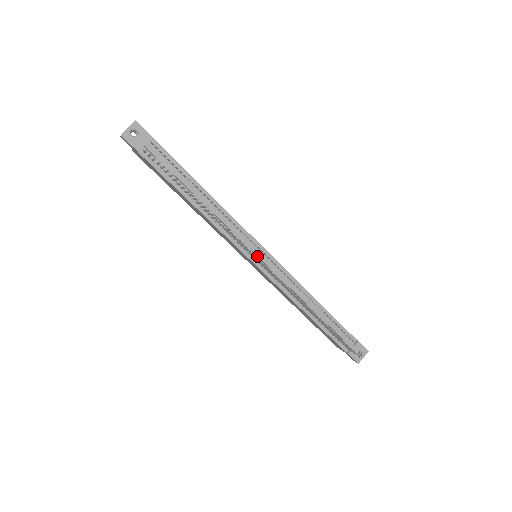
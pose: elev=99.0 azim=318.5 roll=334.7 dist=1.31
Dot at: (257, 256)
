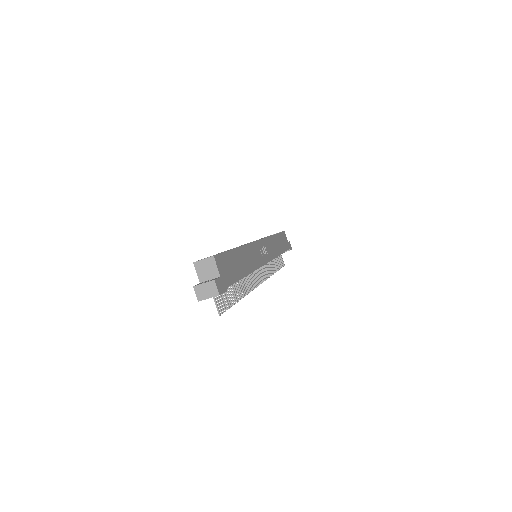
Dot at: occluded
